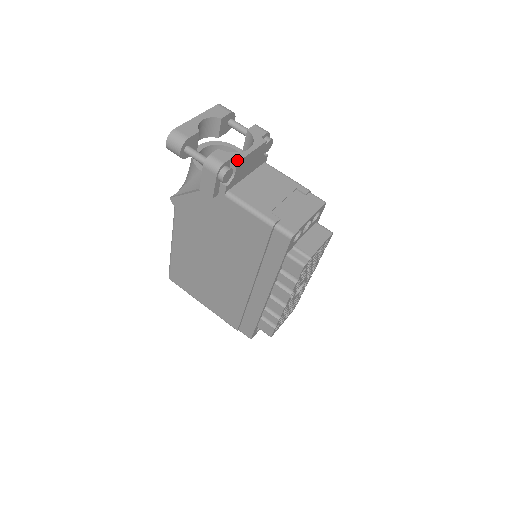
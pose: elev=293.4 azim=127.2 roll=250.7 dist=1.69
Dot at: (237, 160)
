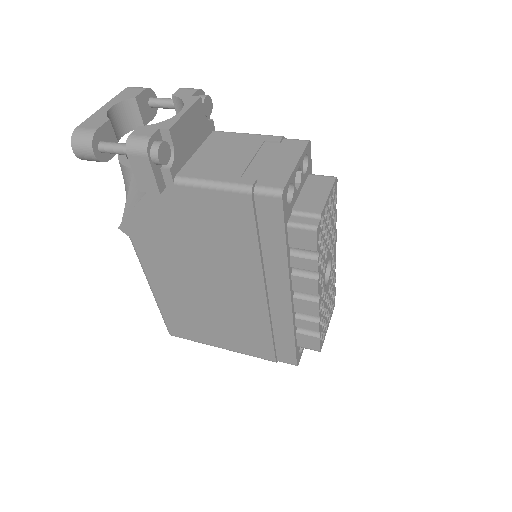
Dot at: (167, 127)
